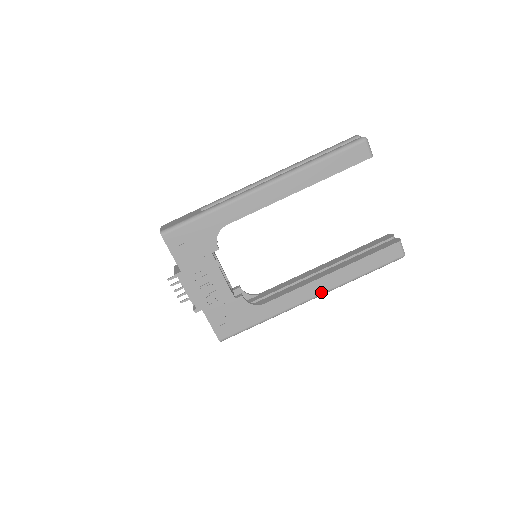
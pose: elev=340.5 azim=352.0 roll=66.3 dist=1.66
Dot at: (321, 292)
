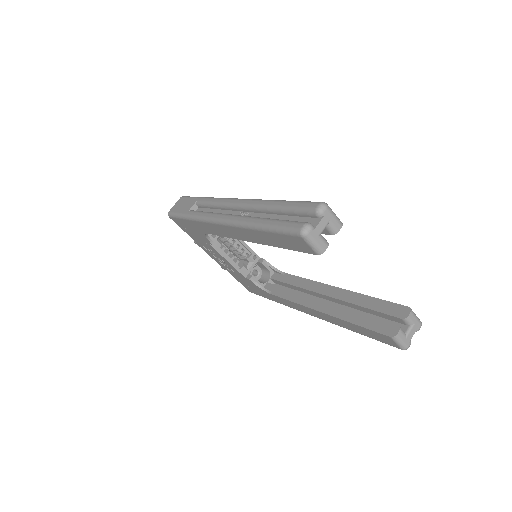
Dot at: (317, 317)
